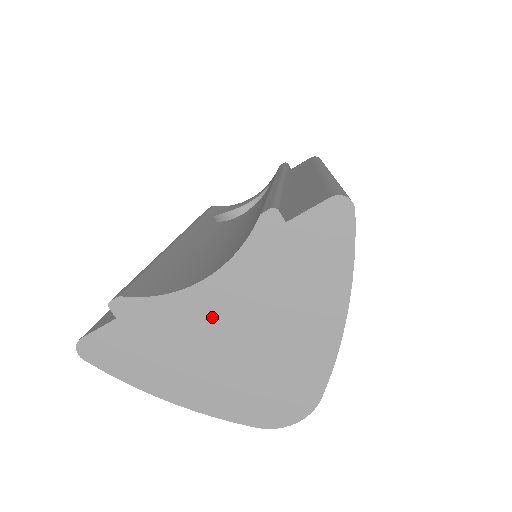
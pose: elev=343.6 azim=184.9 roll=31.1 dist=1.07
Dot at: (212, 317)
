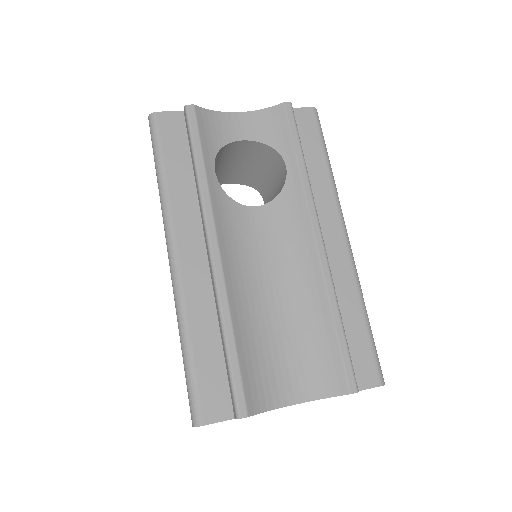
Dot at: occluded
